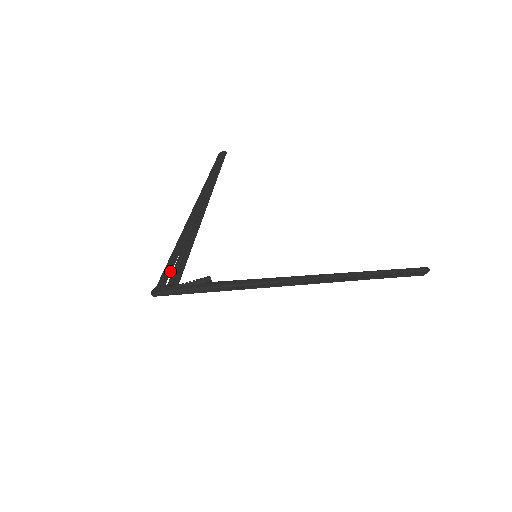
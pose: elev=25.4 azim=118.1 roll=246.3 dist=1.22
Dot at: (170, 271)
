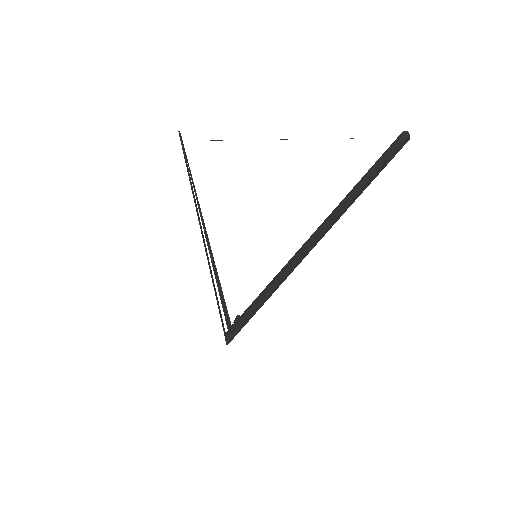
Dot at: occluded
